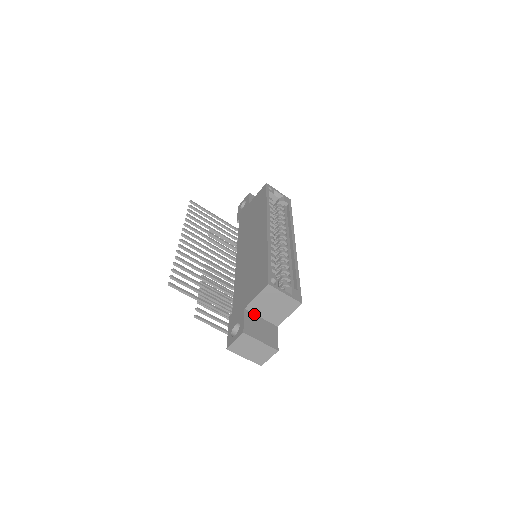
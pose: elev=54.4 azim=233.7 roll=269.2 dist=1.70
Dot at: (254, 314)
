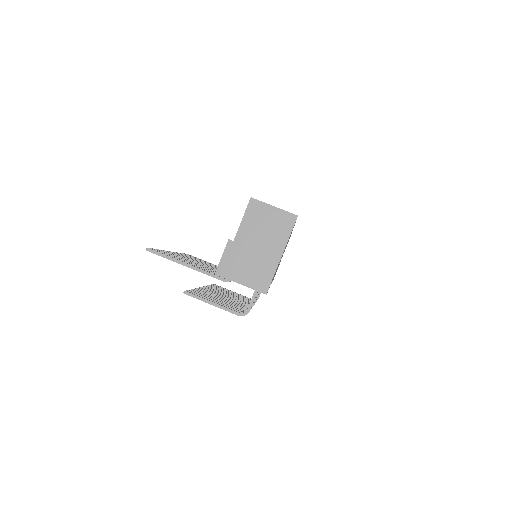
Dot at: occluded
